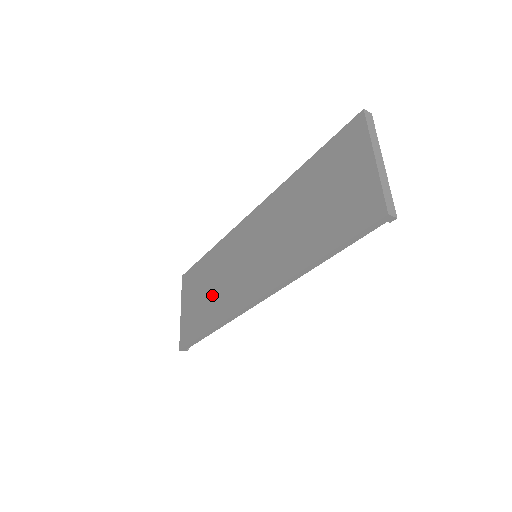
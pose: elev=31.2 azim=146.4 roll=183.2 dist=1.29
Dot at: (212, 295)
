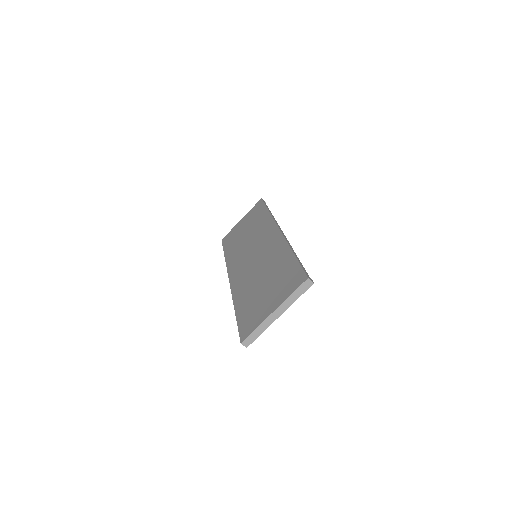
Dot at: (242, 240)
